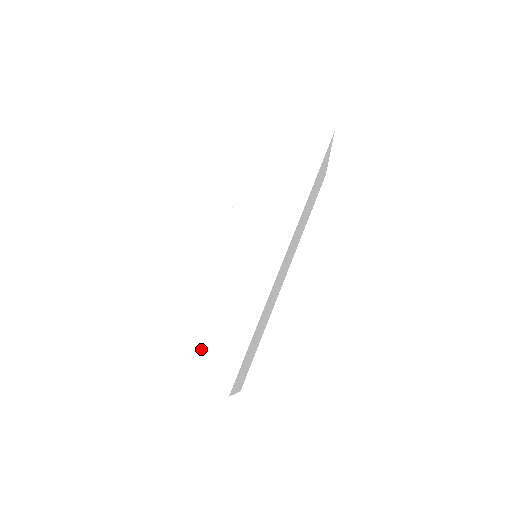
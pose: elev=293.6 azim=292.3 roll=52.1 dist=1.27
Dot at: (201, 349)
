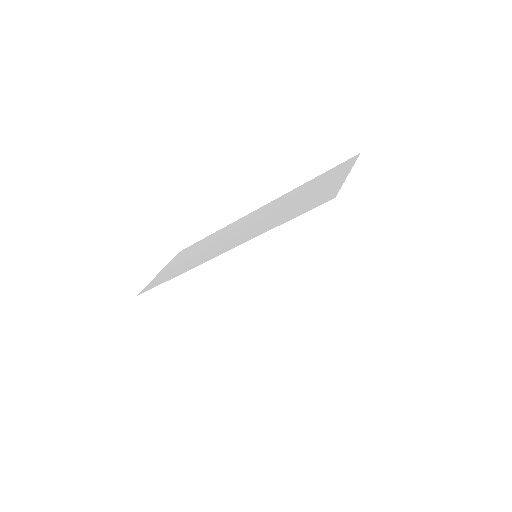
Dot at: (165, 308)
